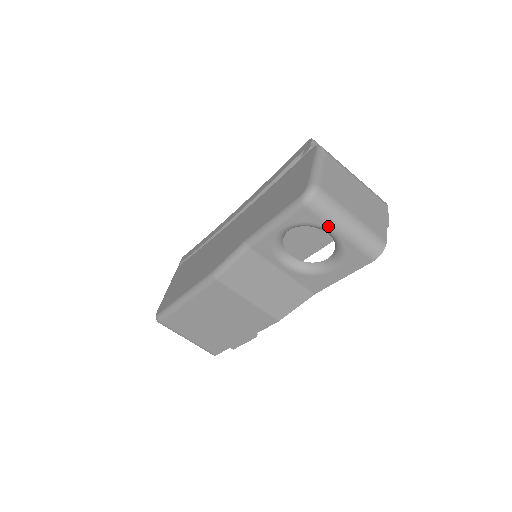
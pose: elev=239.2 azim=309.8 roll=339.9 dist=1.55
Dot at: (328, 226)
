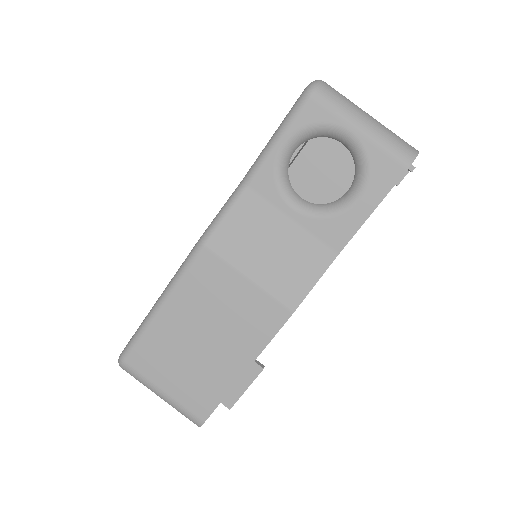
Dot at: (342, 122)
